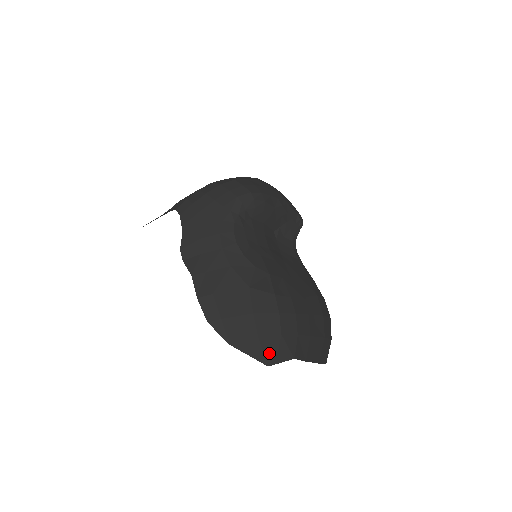
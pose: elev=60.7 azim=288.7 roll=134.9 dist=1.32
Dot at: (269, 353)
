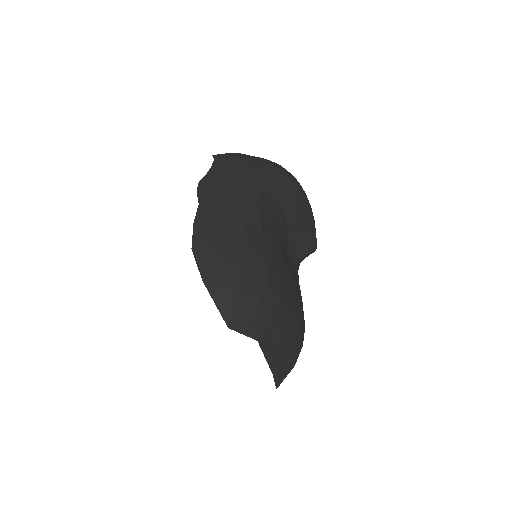
Dot at: (236, 315)
